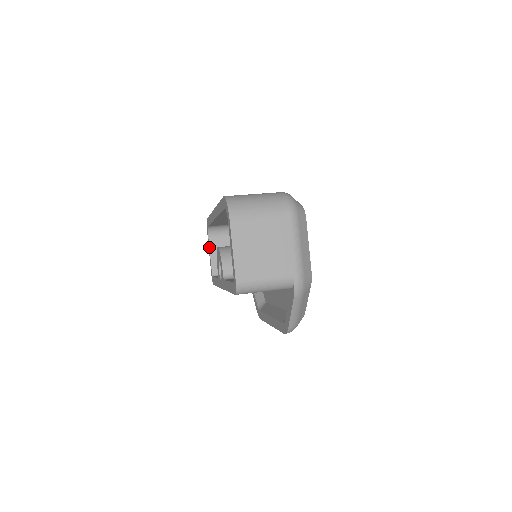
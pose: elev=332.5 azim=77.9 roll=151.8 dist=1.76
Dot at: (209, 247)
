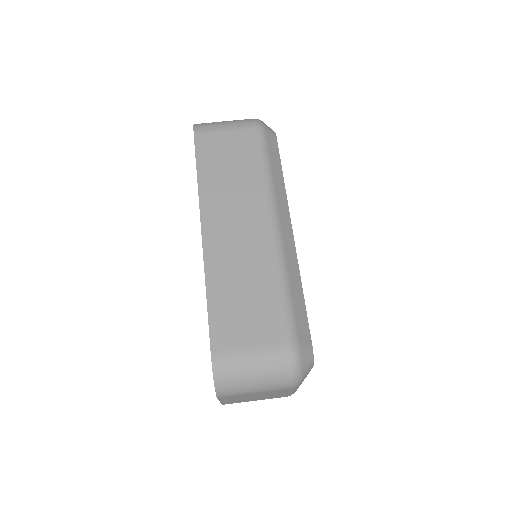
Dot at: occluded
